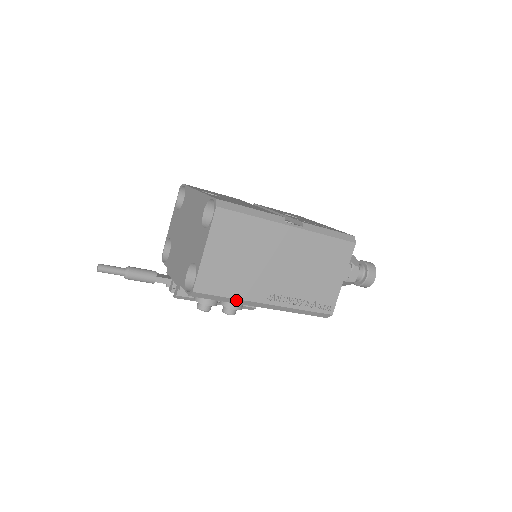
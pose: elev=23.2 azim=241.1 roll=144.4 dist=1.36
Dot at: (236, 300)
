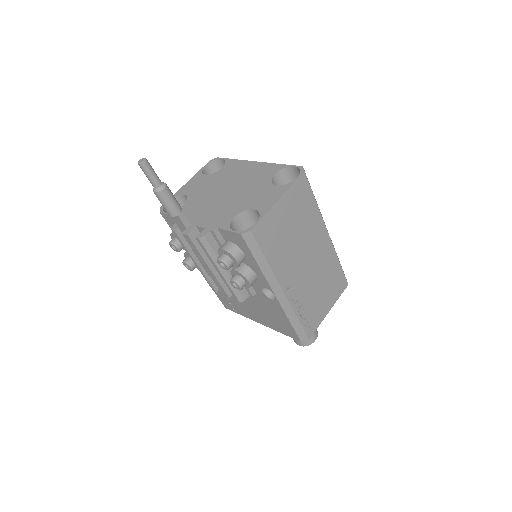
Dot at: (268, 268)
